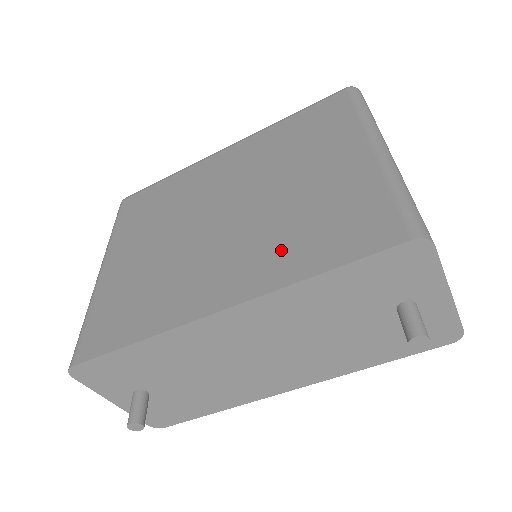
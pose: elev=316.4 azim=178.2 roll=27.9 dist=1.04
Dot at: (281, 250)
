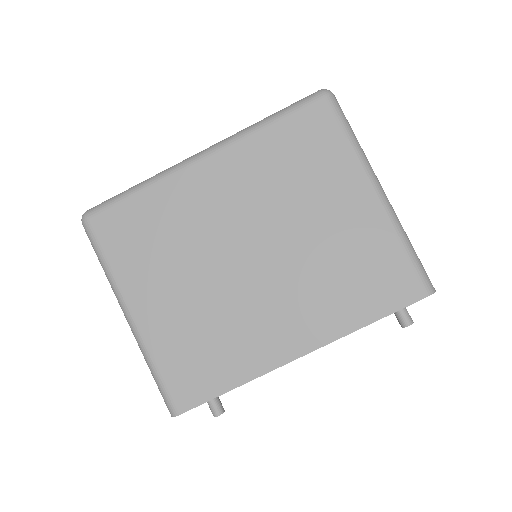
Dot at: (331, 302)
